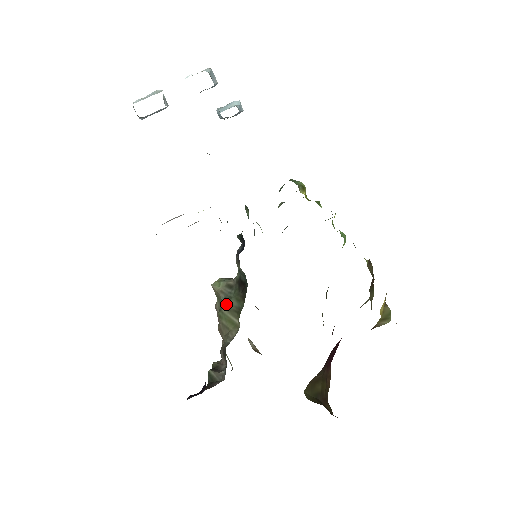
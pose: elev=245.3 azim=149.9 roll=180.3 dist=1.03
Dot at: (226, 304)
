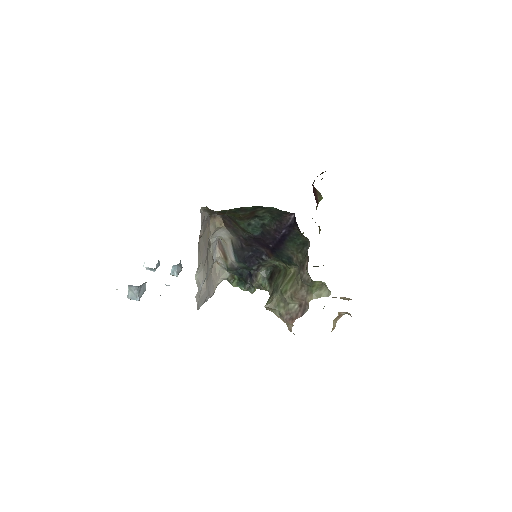
Dot at: (279, 286)
